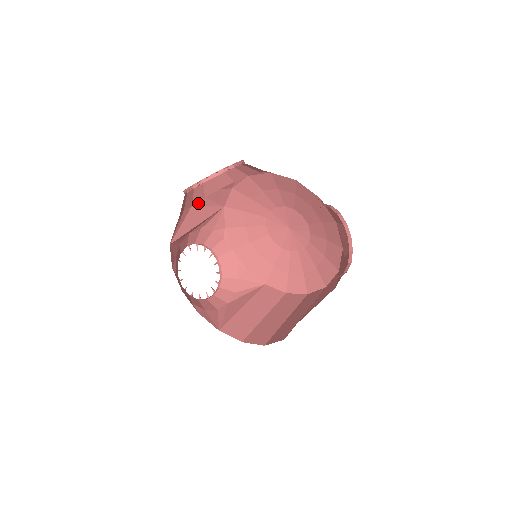
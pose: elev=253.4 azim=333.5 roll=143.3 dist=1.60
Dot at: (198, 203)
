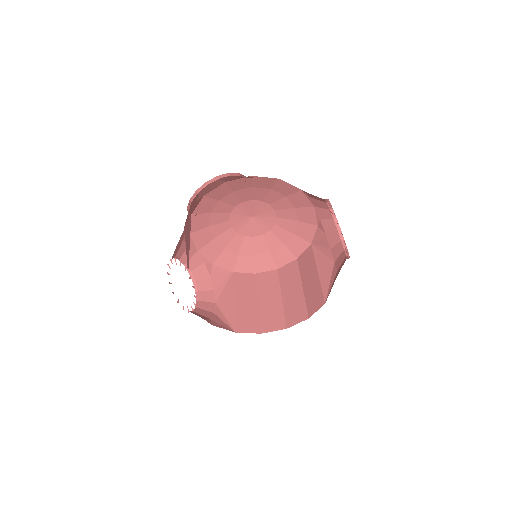
Dot at: (185, 222)
